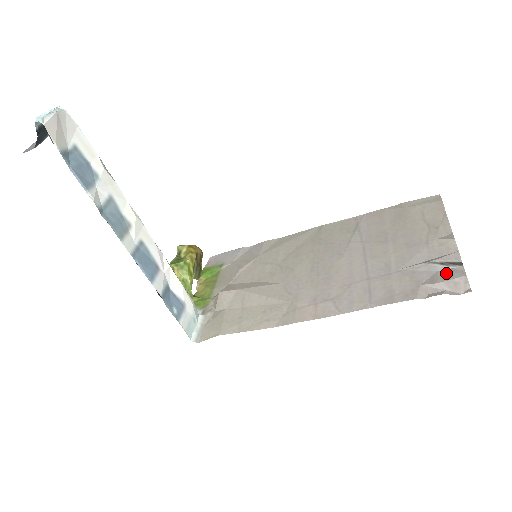
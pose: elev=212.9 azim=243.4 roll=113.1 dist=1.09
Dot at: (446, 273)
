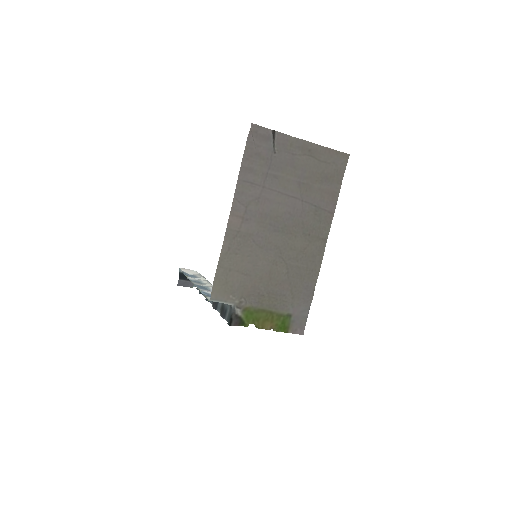
Dot at: (265, 139)
